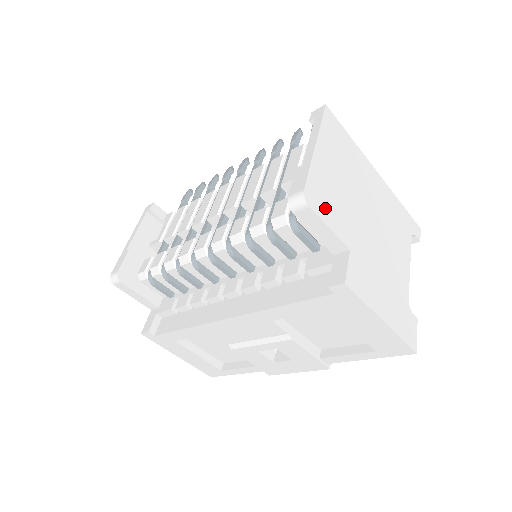
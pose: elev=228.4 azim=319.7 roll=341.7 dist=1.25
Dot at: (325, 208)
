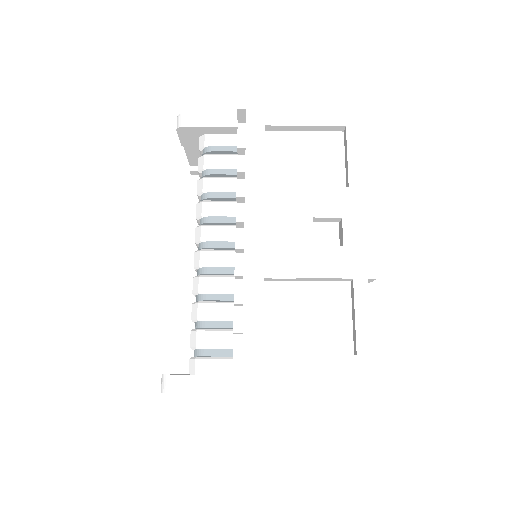
Dot at: occluded
